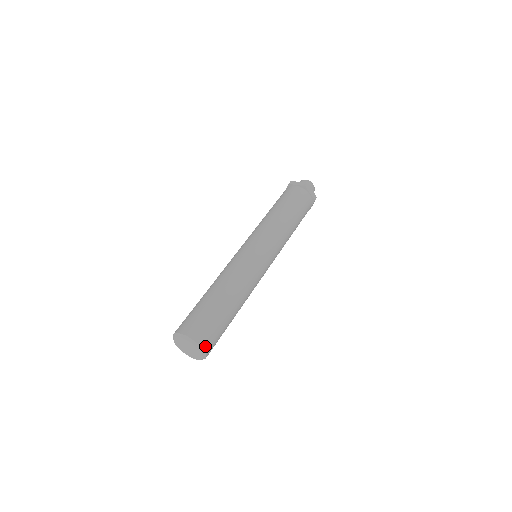
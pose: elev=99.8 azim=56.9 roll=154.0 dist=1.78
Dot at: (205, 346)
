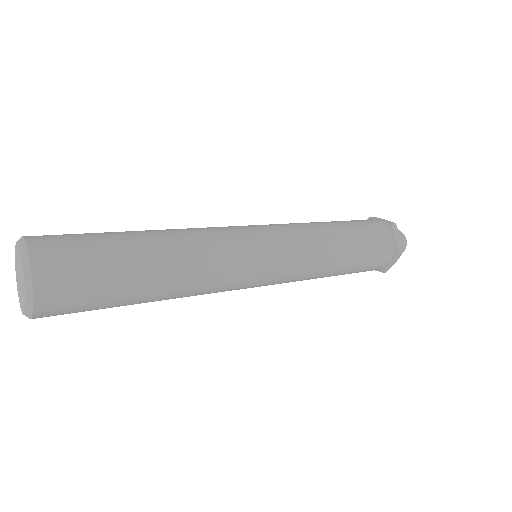
Dot at: (41, 279)
